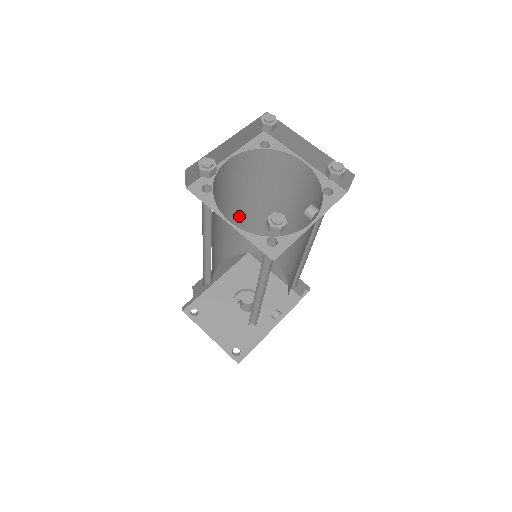
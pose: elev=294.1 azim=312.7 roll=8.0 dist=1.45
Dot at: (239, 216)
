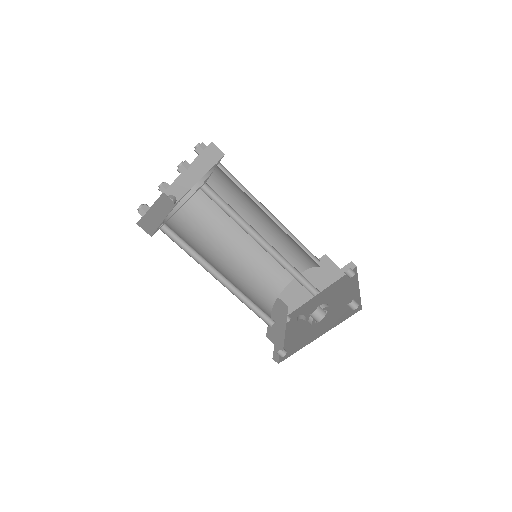
Dot at: (265, 226)
